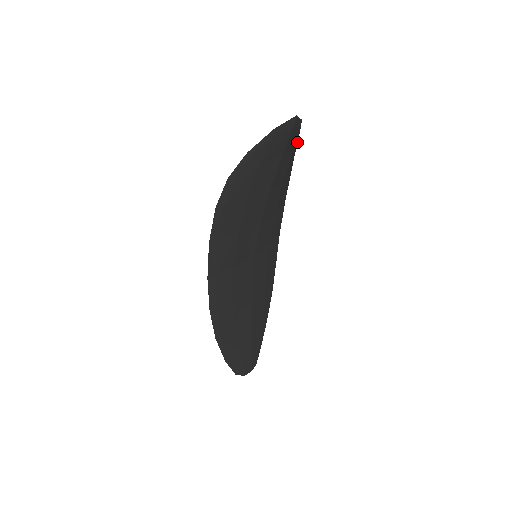
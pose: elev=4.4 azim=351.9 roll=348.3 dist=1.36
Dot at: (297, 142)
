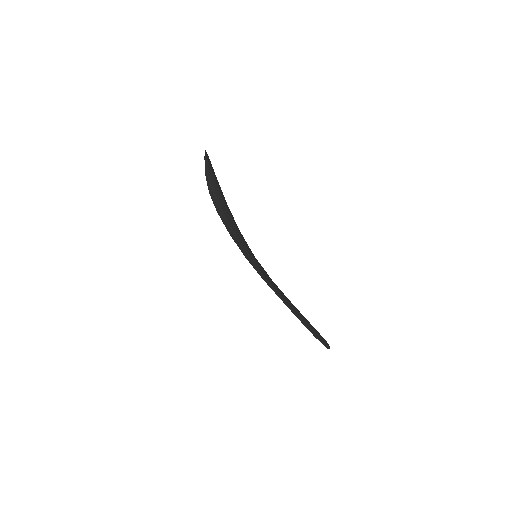
Dot at: occluded
